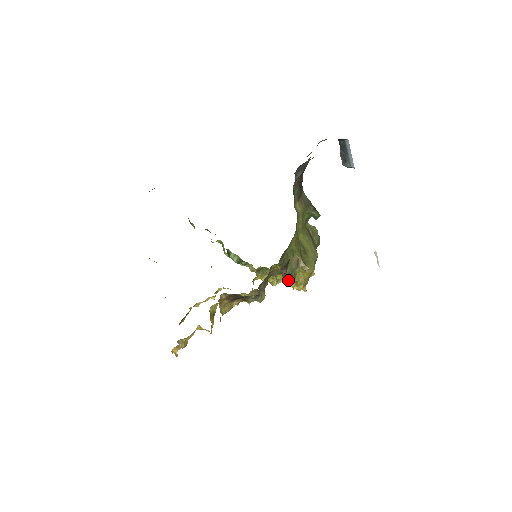
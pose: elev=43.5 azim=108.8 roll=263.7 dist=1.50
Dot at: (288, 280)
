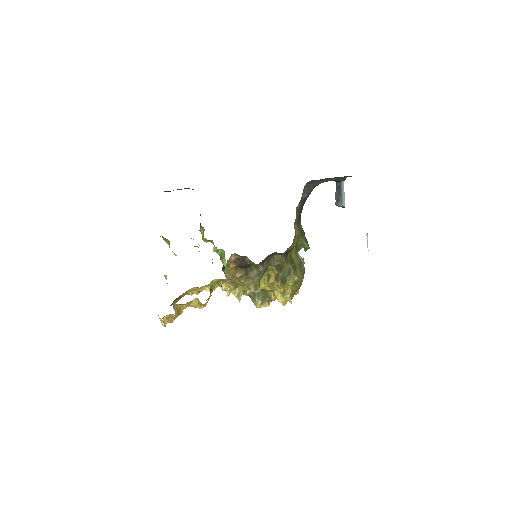
Dot at: (279, 284)
